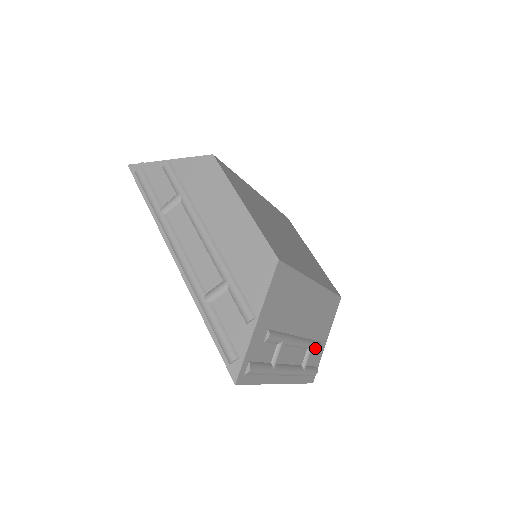
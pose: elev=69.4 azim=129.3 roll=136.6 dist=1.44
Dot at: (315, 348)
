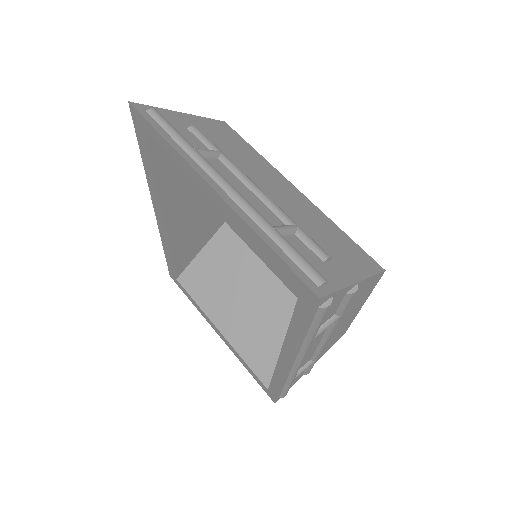
Dot at: (308, 241)
